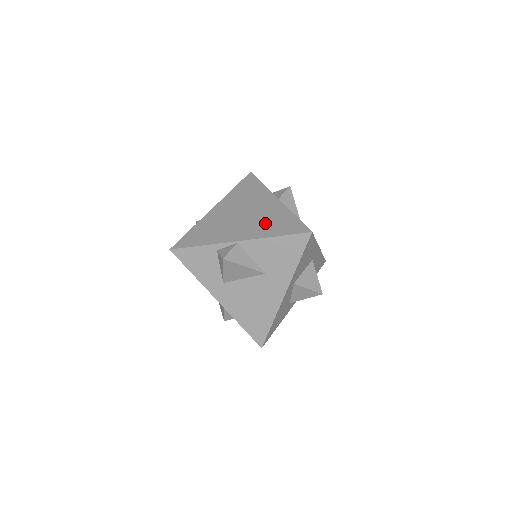
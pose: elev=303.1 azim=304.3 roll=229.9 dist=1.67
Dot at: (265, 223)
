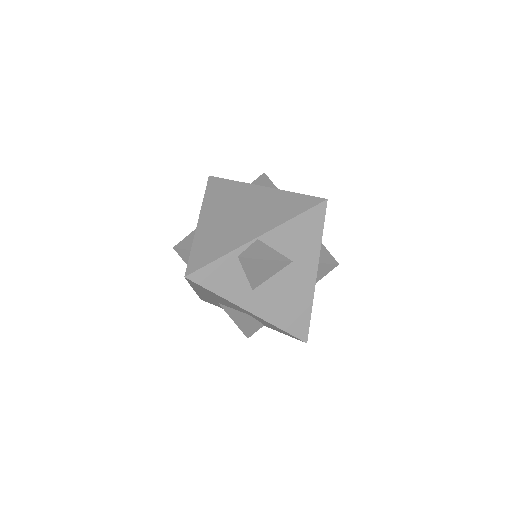
Dot at: (271, 211)
